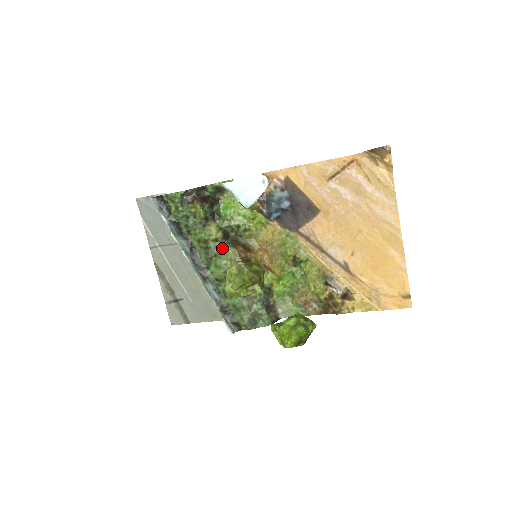
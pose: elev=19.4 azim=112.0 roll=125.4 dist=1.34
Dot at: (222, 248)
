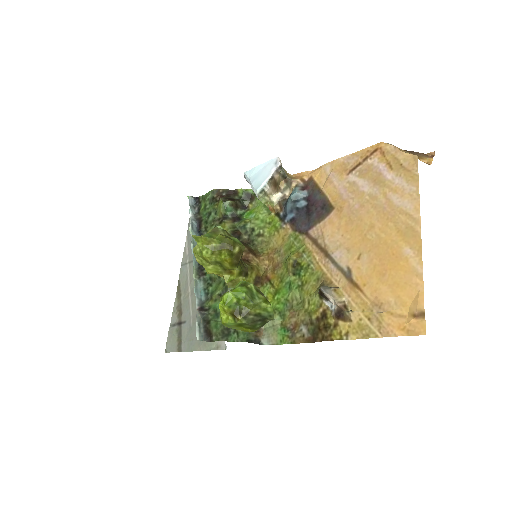
Dot at: occluded
